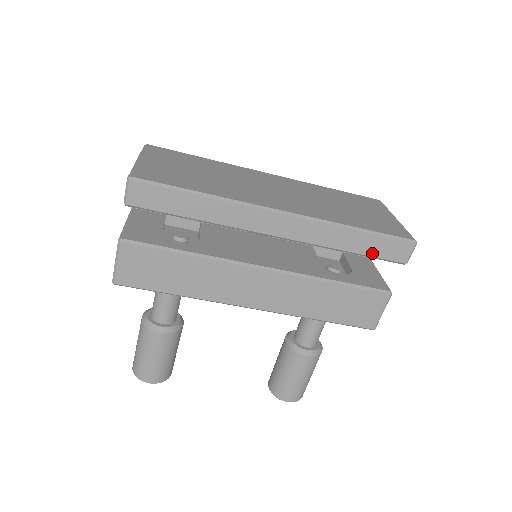
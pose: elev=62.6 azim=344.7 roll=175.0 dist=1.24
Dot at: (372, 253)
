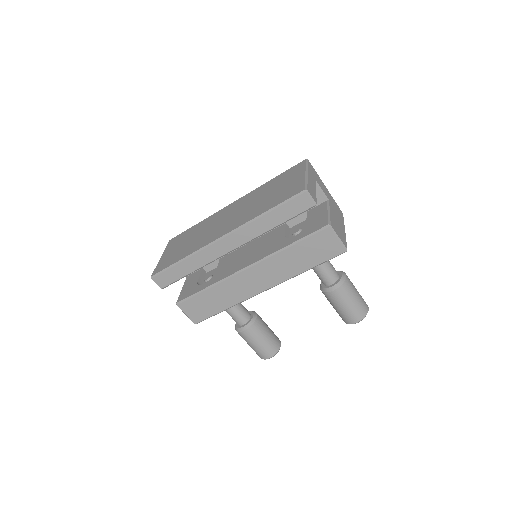
Dot at: (288, 217)
